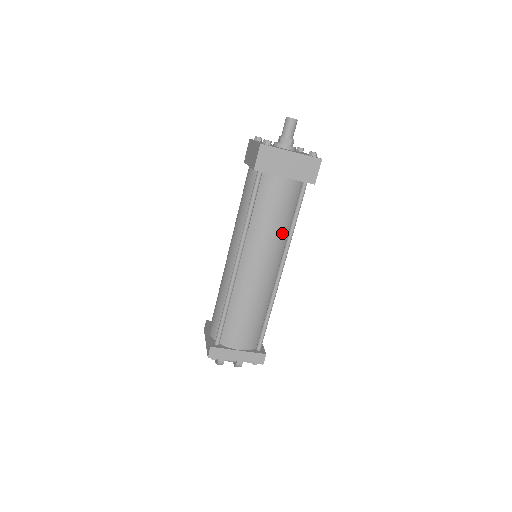
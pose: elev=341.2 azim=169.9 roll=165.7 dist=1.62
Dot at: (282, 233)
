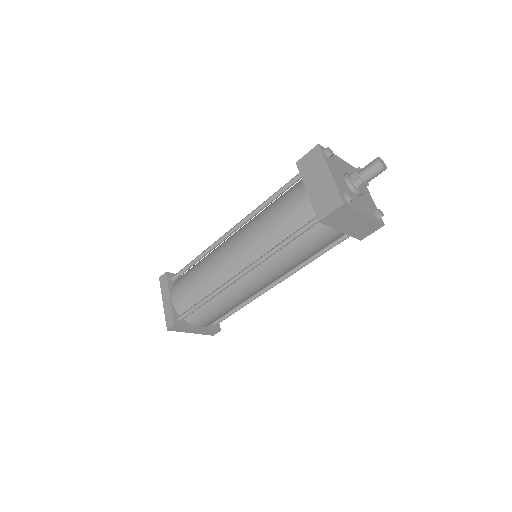
Dot at: (267, 241)
